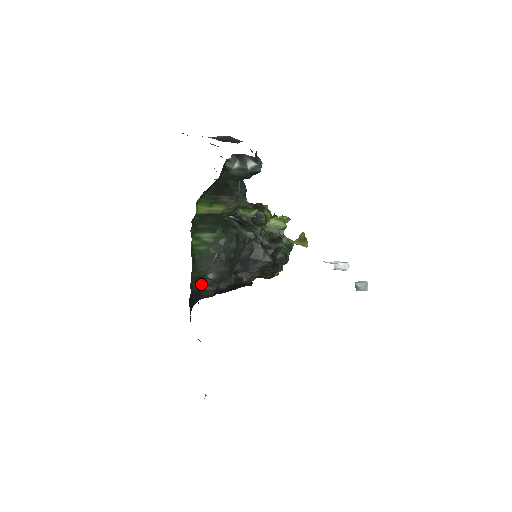
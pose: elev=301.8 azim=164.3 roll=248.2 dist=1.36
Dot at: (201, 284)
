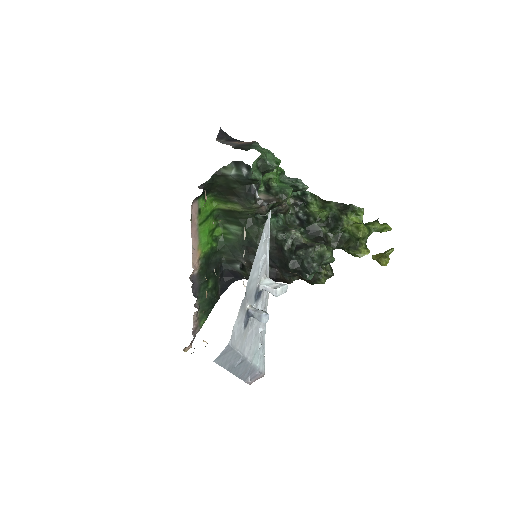
Dot at: (237, 266)
